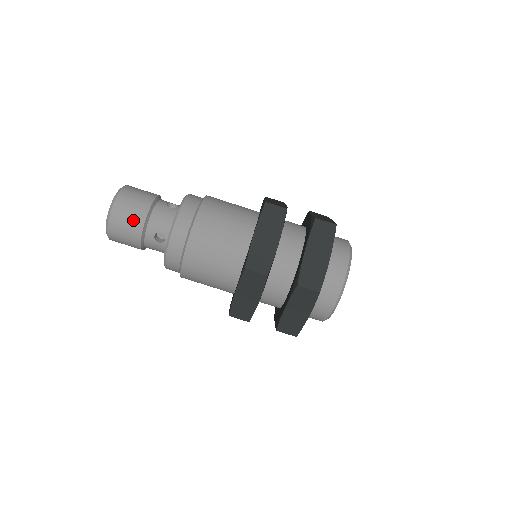
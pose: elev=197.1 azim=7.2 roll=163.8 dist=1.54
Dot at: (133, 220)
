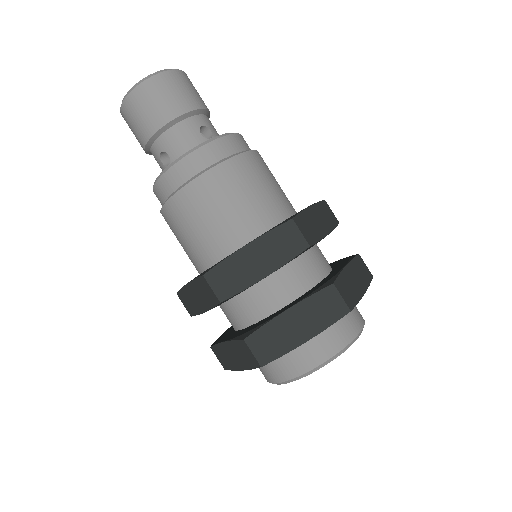
Dot at: (148, 118)
